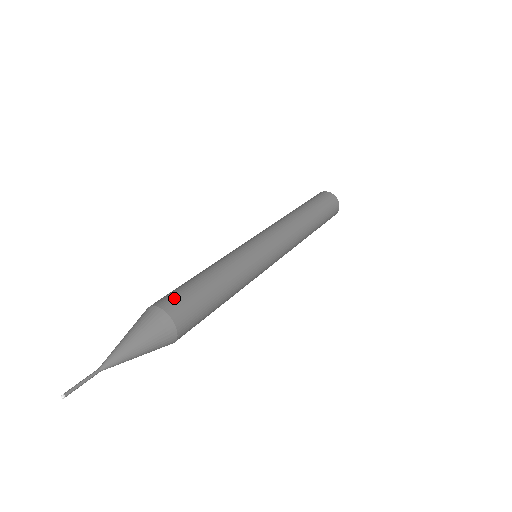
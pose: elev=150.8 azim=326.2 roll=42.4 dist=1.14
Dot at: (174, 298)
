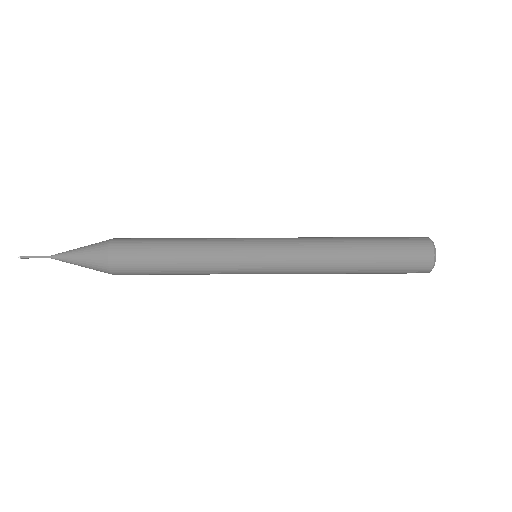
Dot at: (125, 253)
